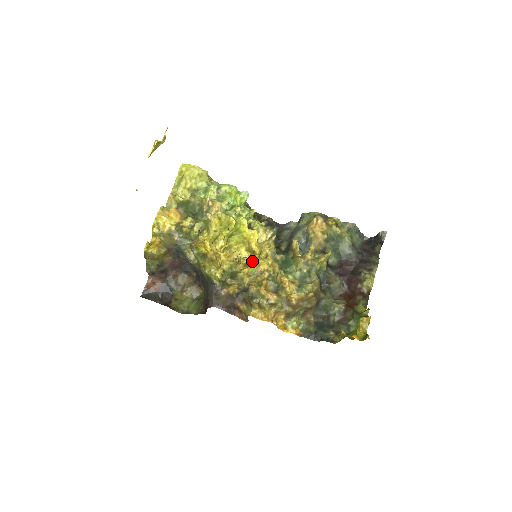
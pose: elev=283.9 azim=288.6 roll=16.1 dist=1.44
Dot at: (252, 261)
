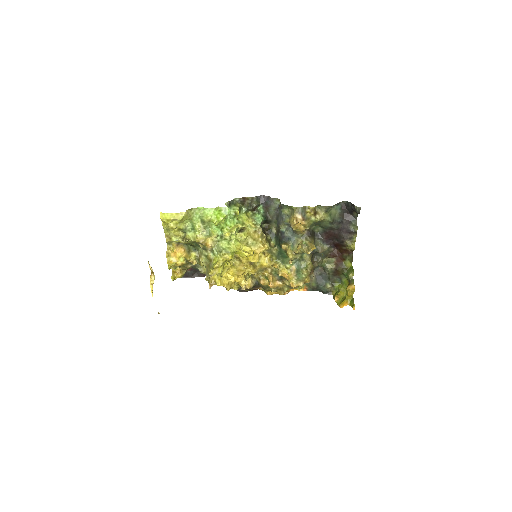
Dot at: occluded
